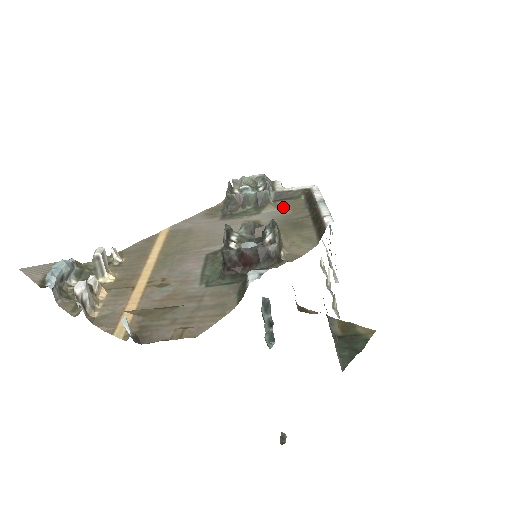
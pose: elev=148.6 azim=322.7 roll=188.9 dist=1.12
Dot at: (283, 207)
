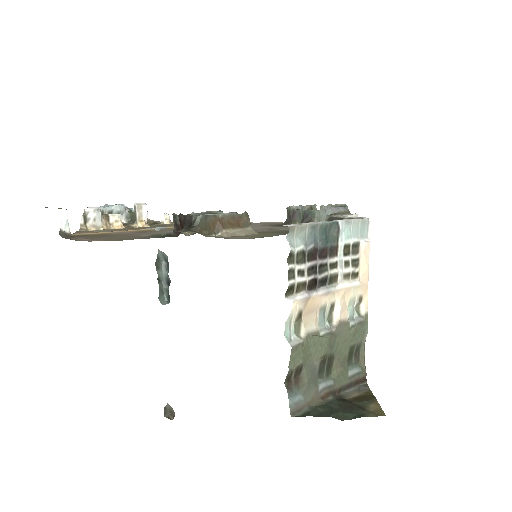
Dot at: occluded
